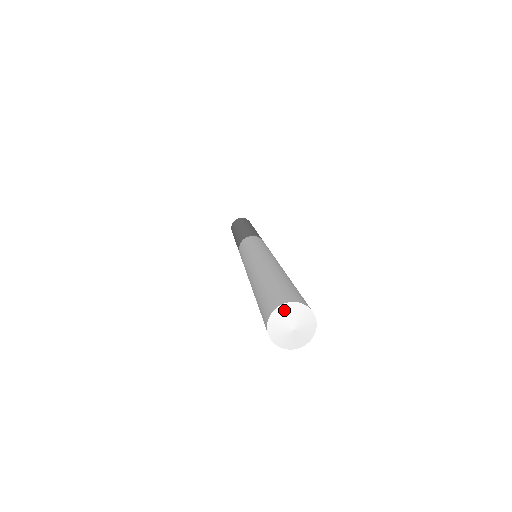
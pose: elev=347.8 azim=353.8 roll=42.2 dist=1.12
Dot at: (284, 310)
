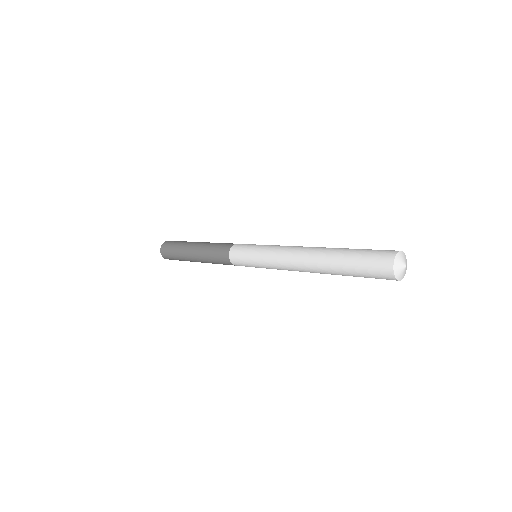
Dot at: (396, 264)
